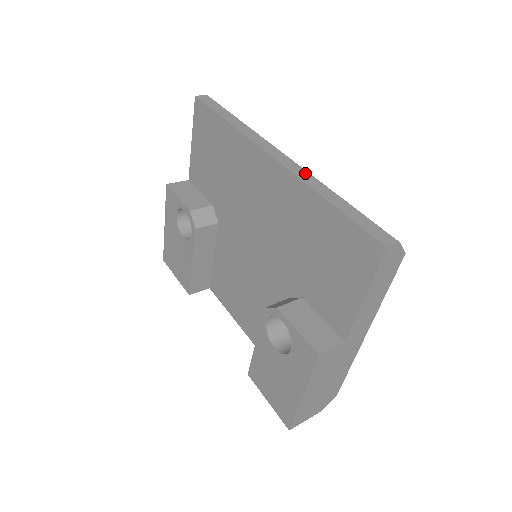
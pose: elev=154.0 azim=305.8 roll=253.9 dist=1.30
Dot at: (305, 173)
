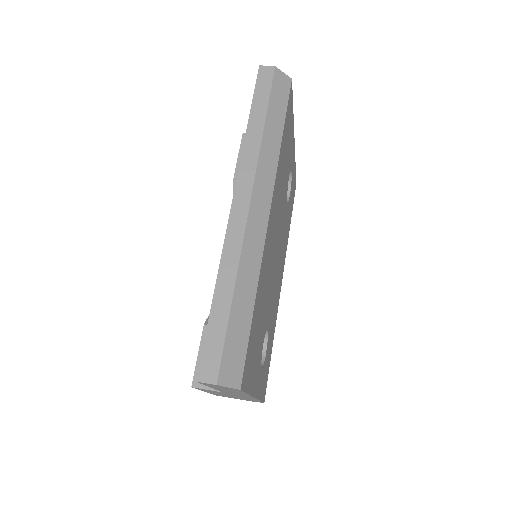
Dot at: (237, 244)
